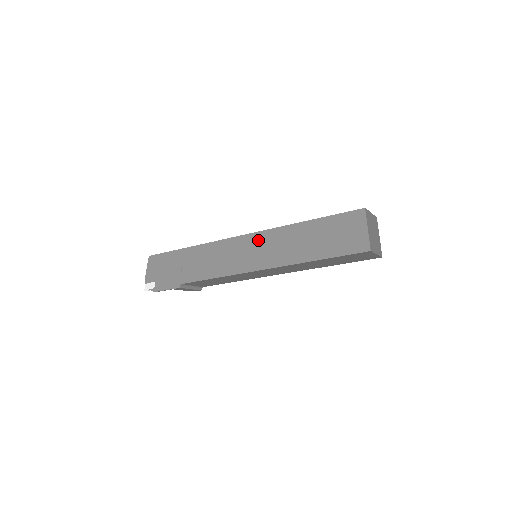
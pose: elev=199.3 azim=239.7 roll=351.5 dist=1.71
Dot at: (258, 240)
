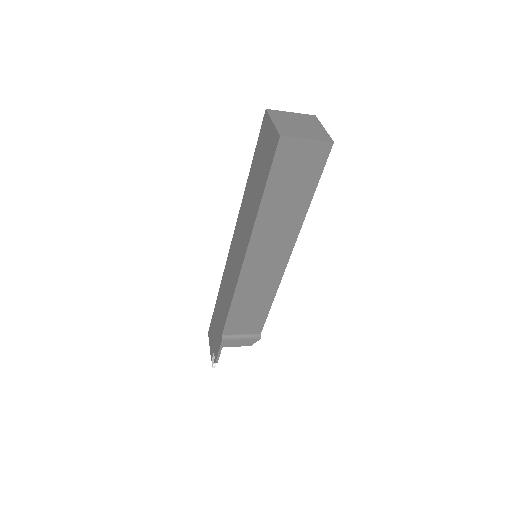
Dot at: (236, 235)
